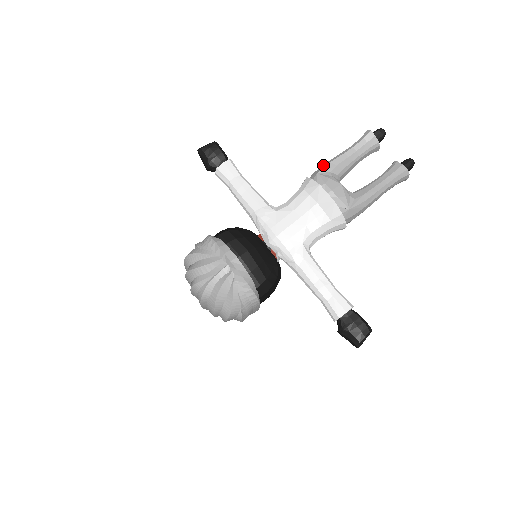
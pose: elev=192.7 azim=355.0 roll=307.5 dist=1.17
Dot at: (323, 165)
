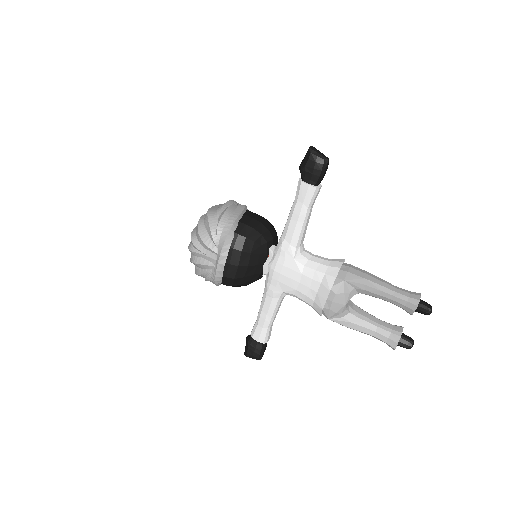
Dot at: (359, 277)
